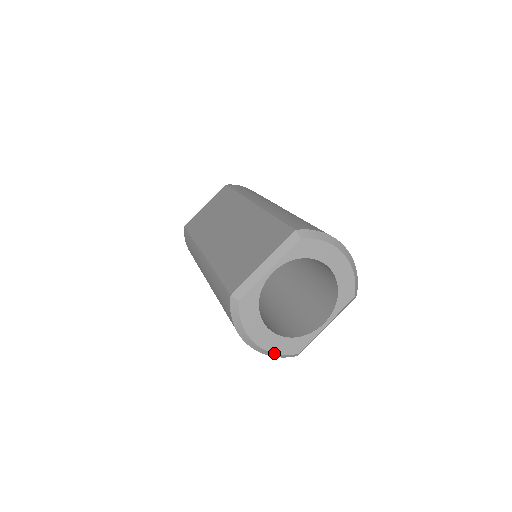
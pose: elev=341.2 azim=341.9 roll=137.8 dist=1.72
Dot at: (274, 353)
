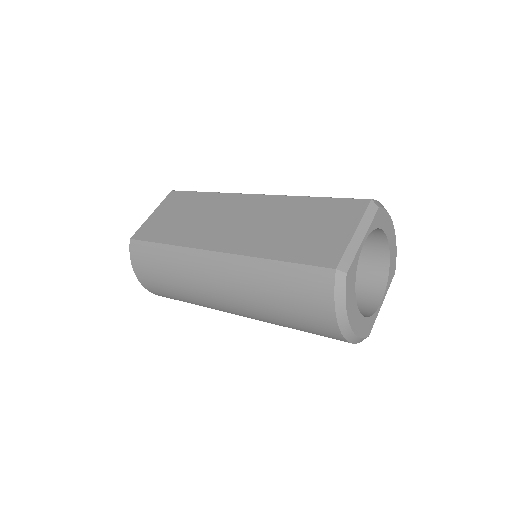
Dot at: (358, 337)
